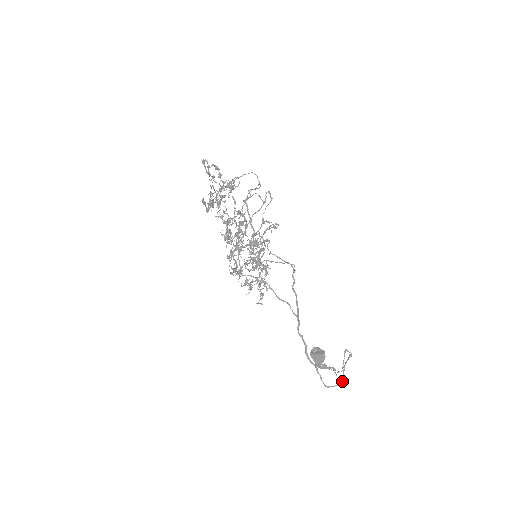
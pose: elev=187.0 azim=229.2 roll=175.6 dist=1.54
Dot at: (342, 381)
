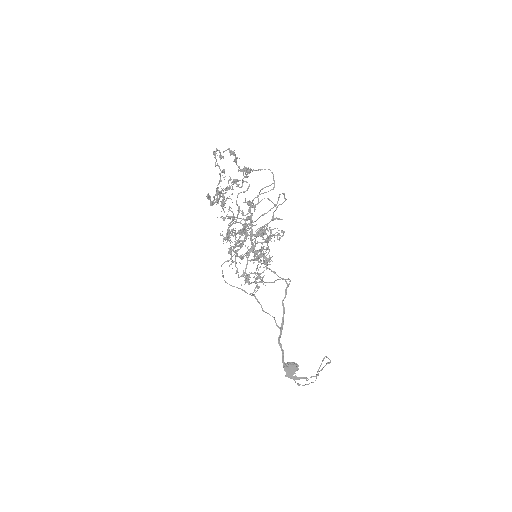
Dot at: occluded
